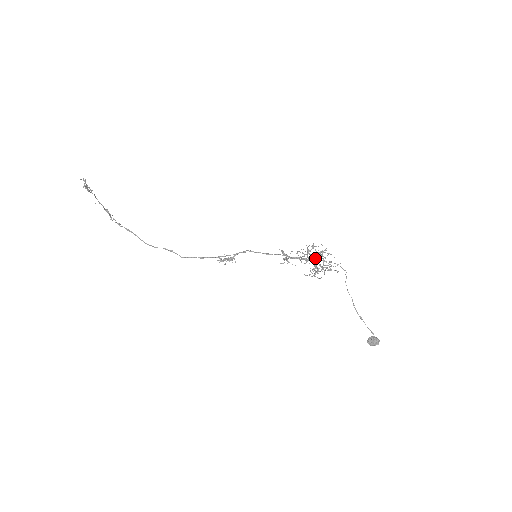
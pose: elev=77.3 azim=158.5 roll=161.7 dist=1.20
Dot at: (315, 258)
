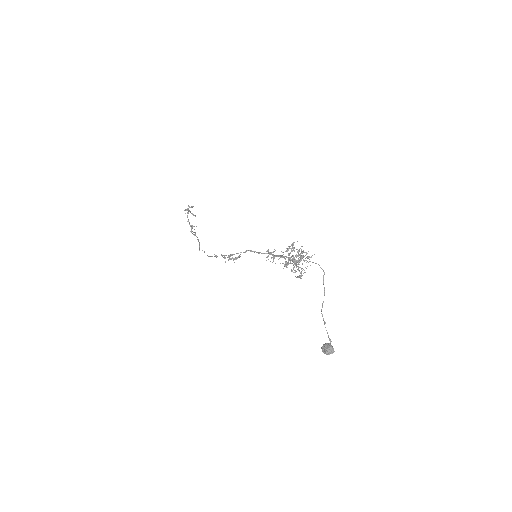
Dot at: (303, 259)
